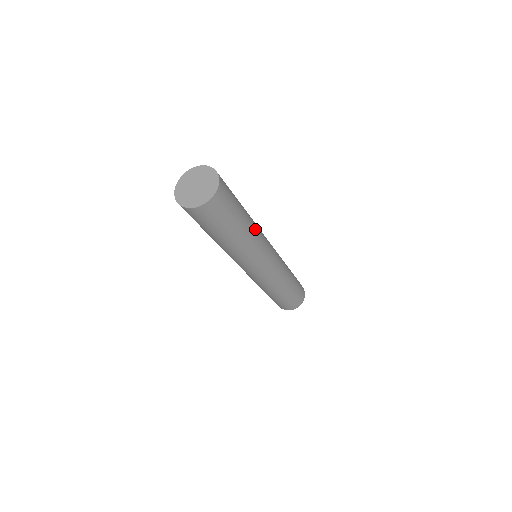
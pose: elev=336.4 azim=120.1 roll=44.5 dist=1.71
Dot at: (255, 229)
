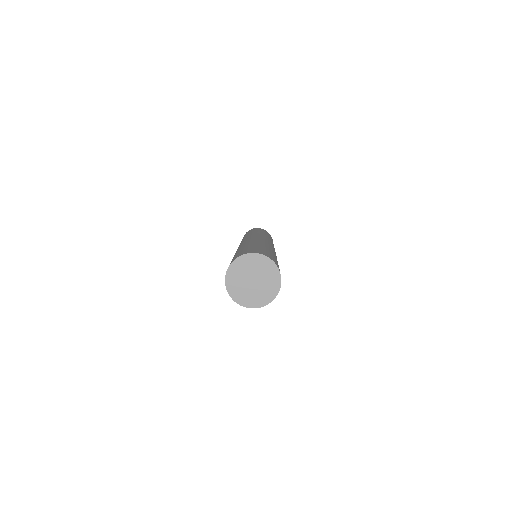
Dot at: occluded
